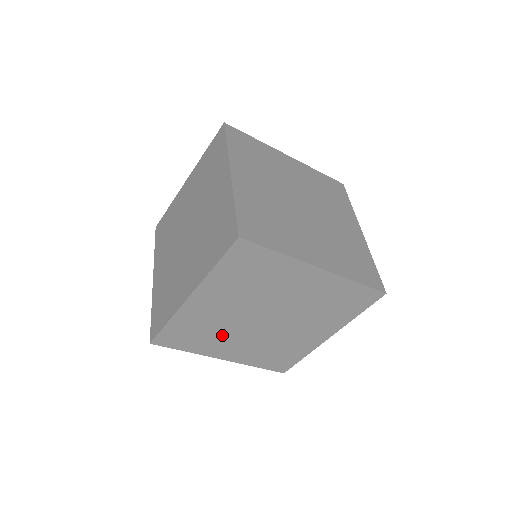
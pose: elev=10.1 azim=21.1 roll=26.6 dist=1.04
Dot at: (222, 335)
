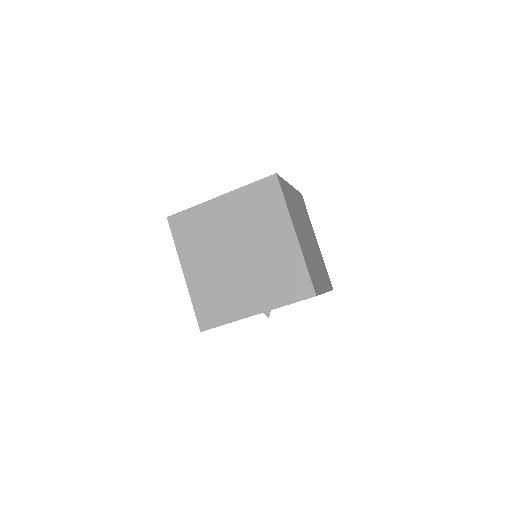
Dot at: (230, 290)
